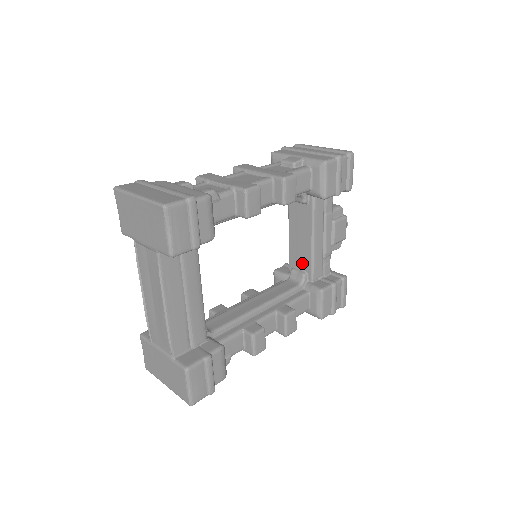
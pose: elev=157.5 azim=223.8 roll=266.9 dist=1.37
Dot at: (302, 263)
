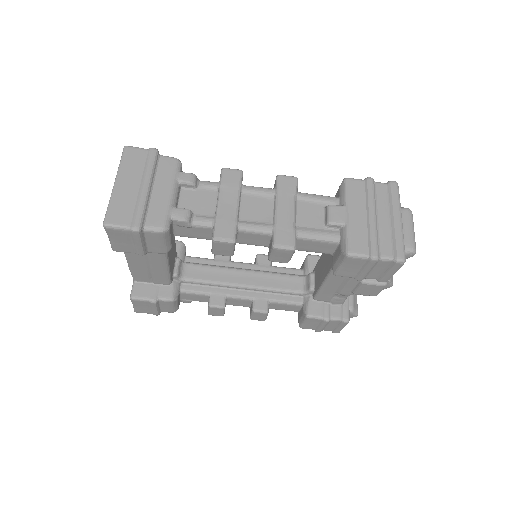
Dot at: (317, 280)
